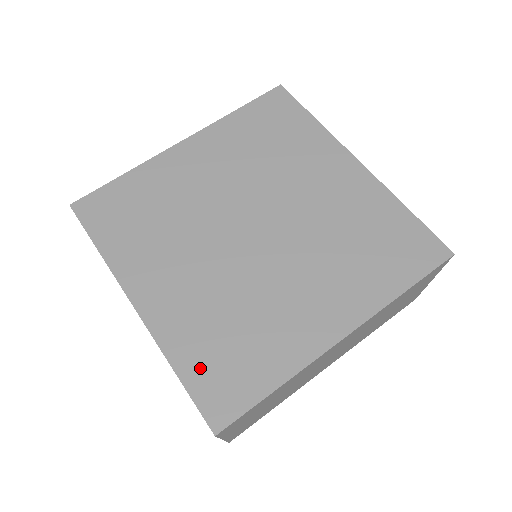
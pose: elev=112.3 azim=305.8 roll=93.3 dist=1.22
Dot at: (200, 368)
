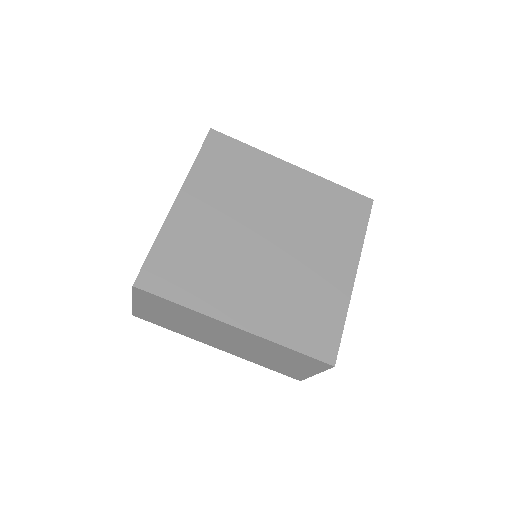
Dot at: (301, 337)
